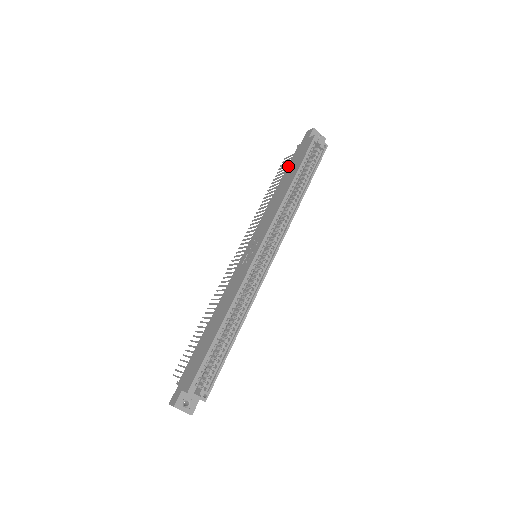
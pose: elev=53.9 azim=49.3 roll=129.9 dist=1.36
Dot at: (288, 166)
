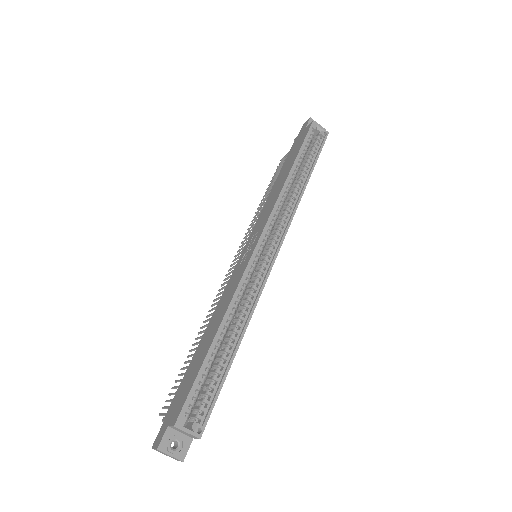
Dot at: (286, 159)
